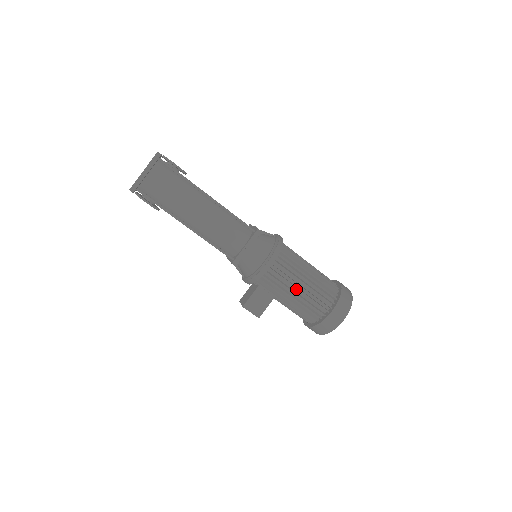
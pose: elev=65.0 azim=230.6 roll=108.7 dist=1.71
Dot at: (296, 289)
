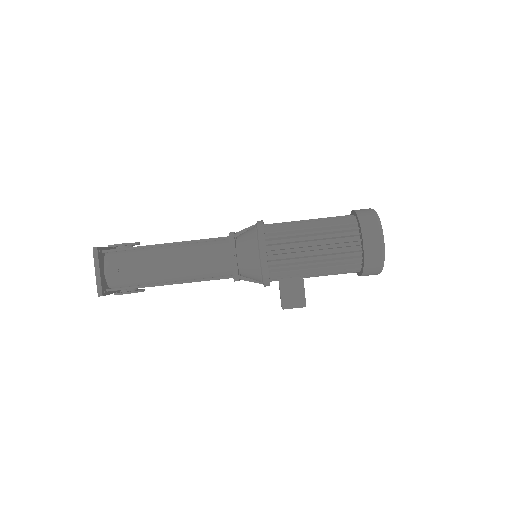
Dot at: (312, 253)
